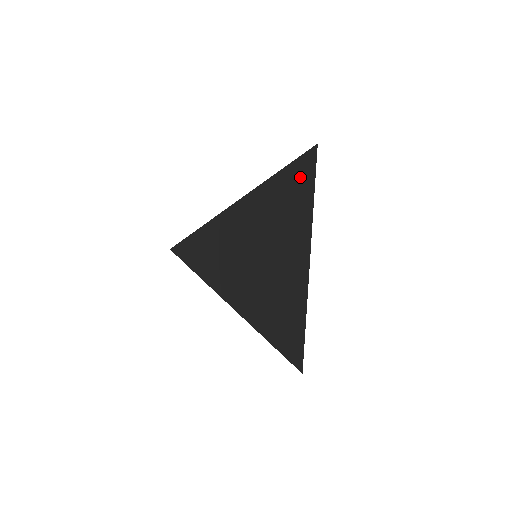
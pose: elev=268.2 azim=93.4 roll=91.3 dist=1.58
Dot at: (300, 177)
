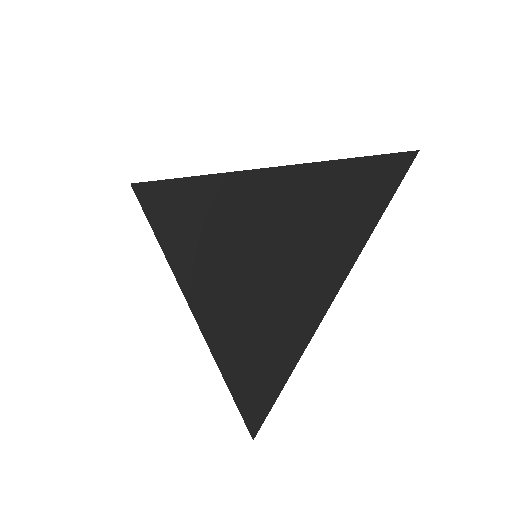
Dot at: (372, 183)
